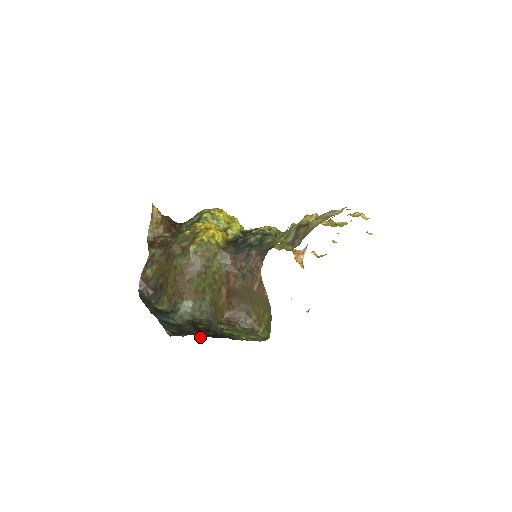
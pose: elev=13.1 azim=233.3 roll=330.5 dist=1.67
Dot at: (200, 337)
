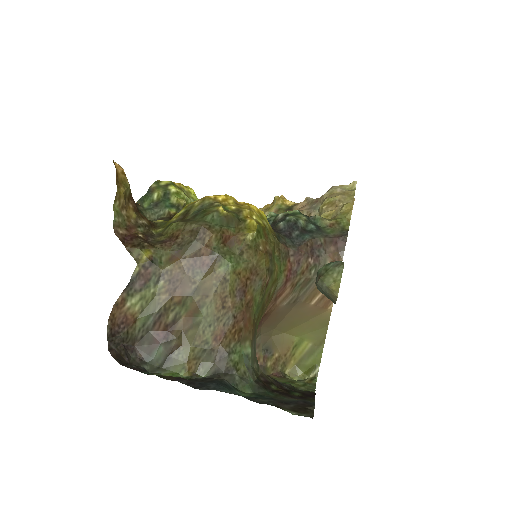
Dot at: occluded
